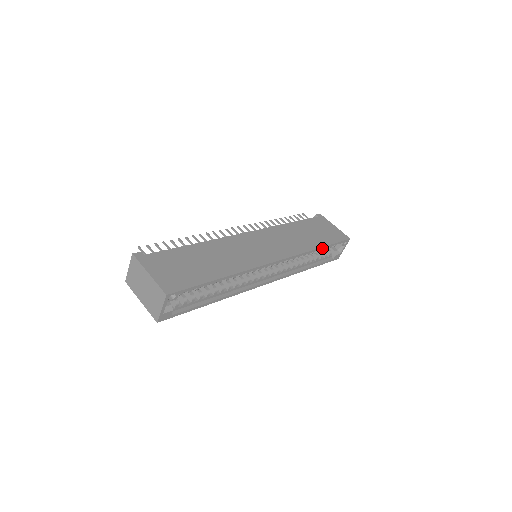
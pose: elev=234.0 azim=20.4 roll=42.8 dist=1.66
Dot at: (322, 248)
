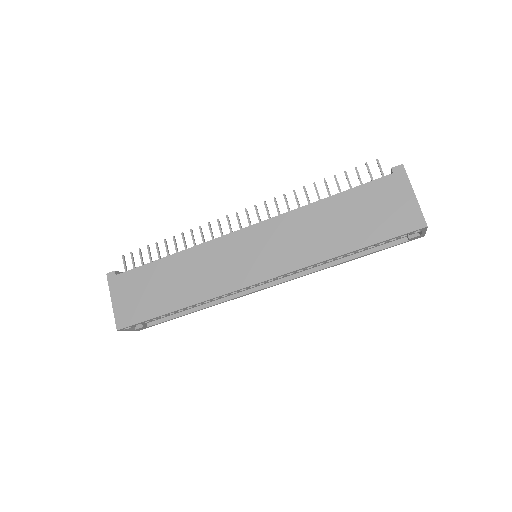
Dot at: (353, 251)
